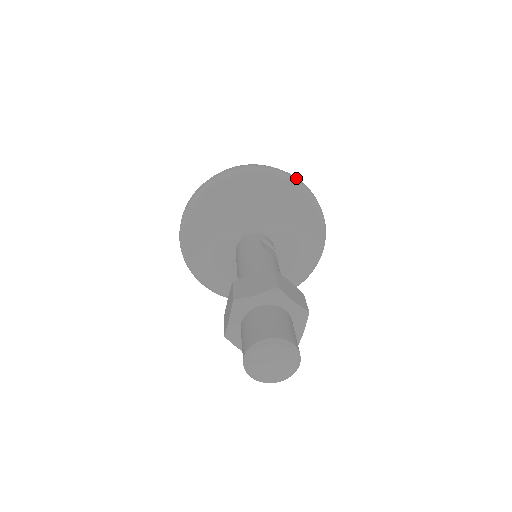
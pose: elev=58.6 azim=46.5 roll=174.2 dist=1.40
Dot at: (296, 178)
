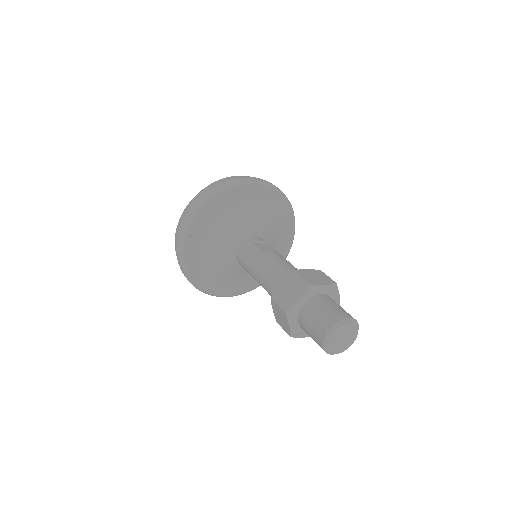
Dot at: (245, 178)
